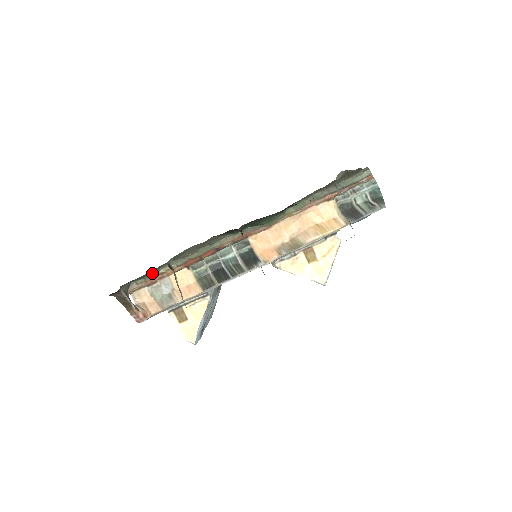
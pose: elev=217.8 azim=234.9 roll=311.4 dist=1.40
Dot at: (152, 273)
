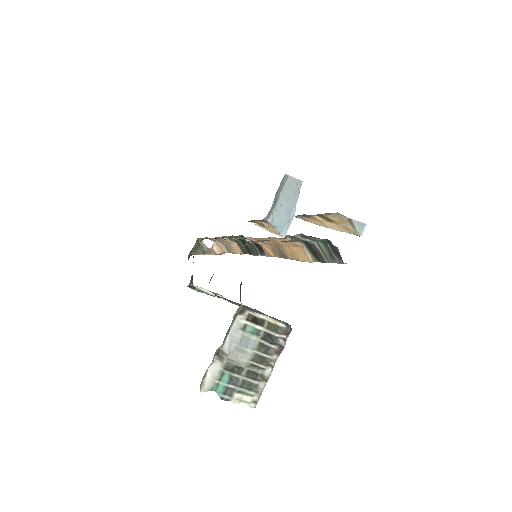
Dot at: occluded
